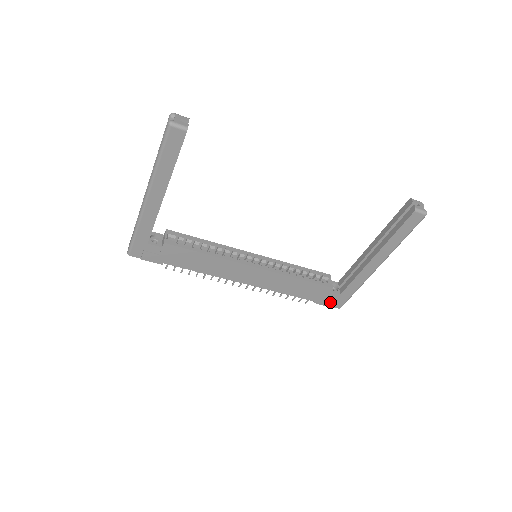
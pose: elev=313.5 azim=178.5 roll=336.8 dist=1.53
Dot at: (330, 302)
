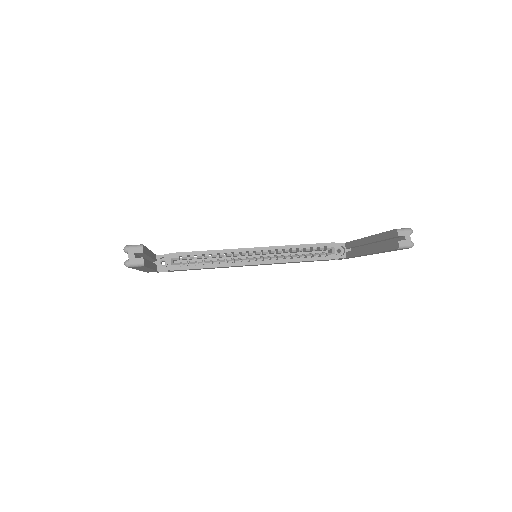
Dot at: (339, 259)
